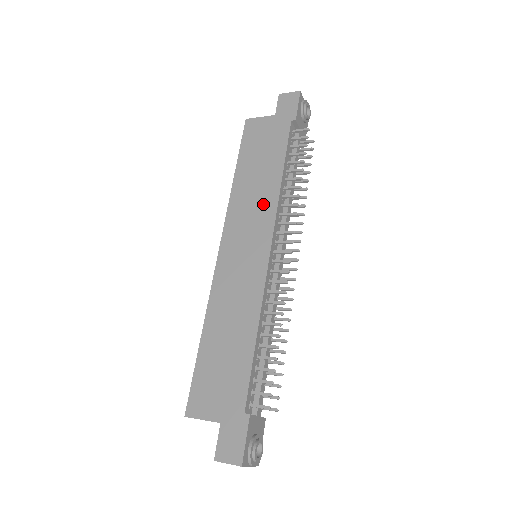
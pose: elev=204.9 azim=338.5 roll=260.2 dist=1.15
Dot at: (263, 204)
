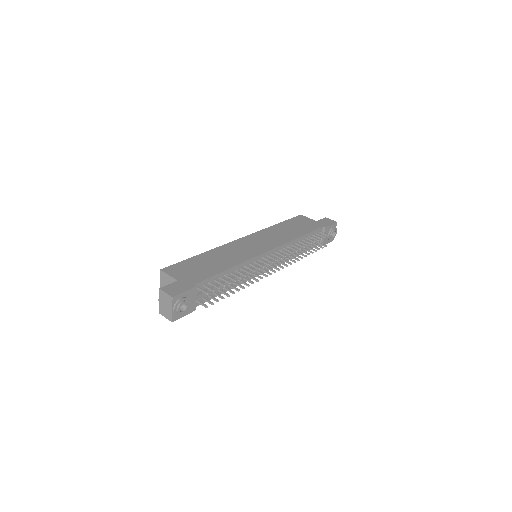
Dot at: (280, 238)
